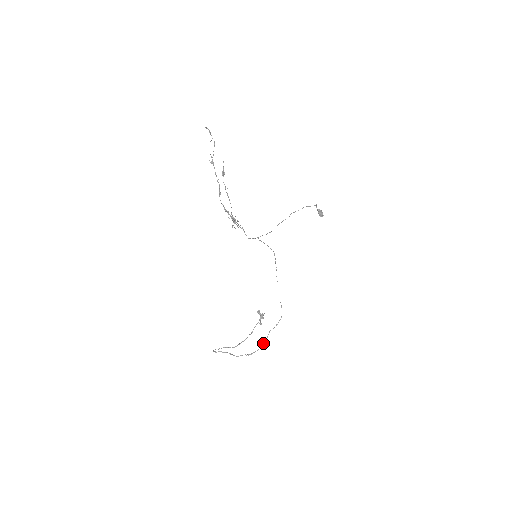
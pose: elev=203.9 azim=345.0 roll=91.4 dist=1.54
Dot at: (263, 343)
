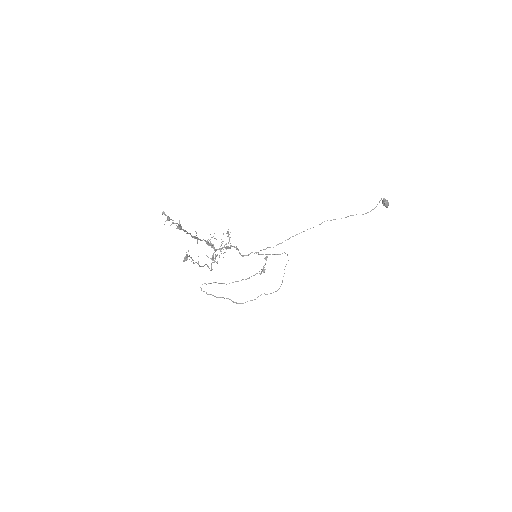
Dot at: (251, 300)
